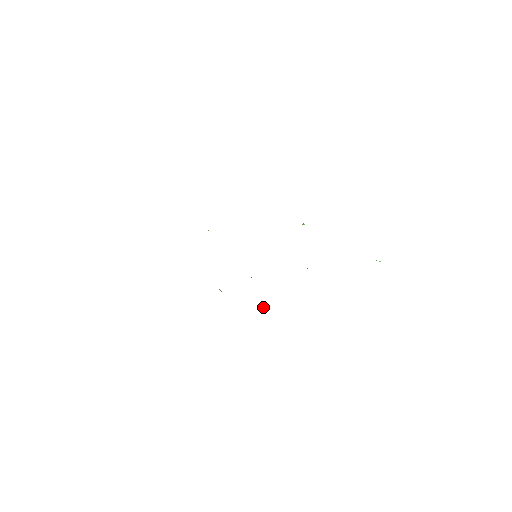
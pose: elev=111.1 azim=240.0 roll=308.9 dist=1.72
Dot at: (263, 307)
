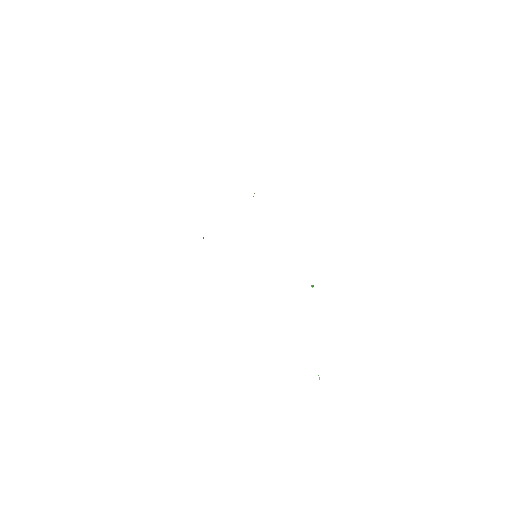
Dot at: occluded
